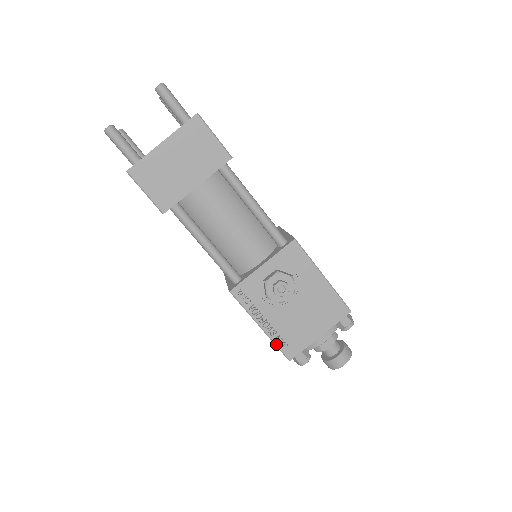
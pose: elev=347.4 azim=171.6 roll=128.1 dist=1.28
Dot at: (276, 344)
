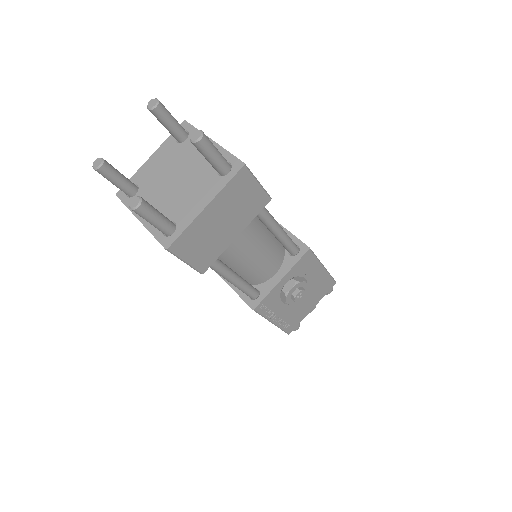
Dot at: (282, 329)
